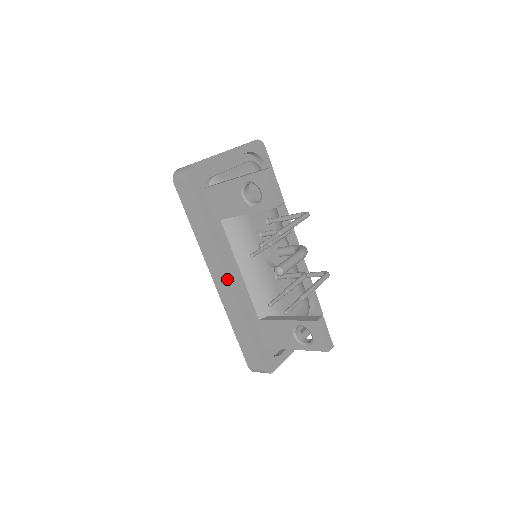
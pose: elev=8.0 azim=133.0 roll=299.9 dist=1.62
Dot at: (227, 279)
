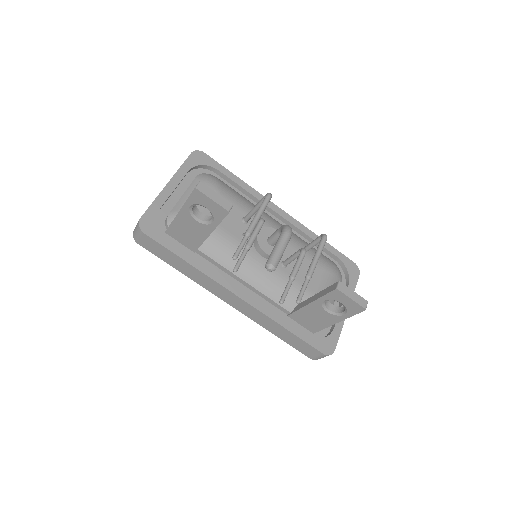
Dot at: (236, 297)
